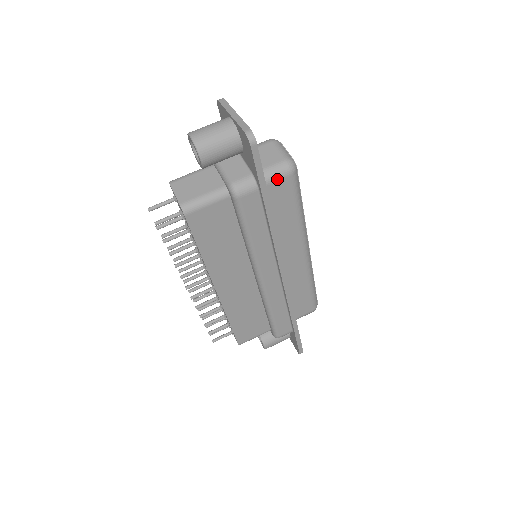
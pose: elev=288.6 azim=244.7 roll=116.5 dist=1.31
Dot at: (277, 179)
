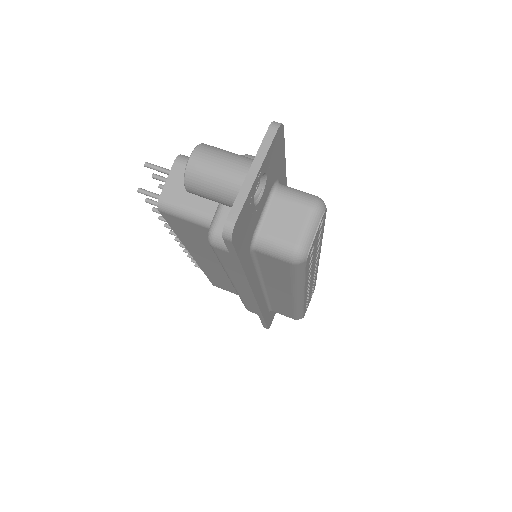
Dot at: (273, 256)
